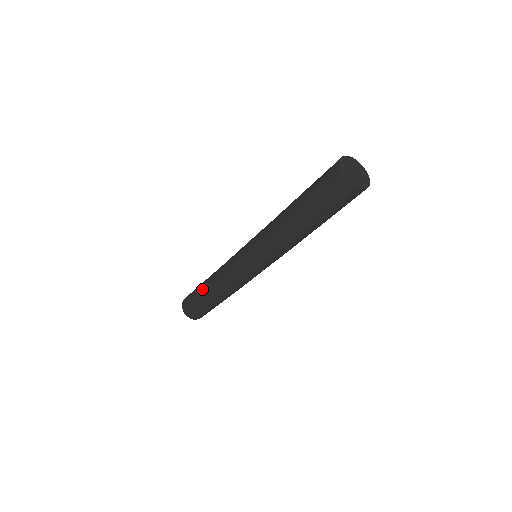
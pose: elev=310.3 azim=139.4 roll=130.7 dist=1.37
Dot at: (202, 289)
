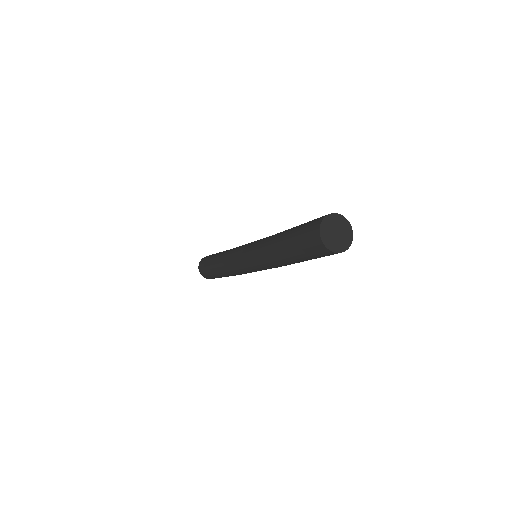
Dot at: (214, 270)
